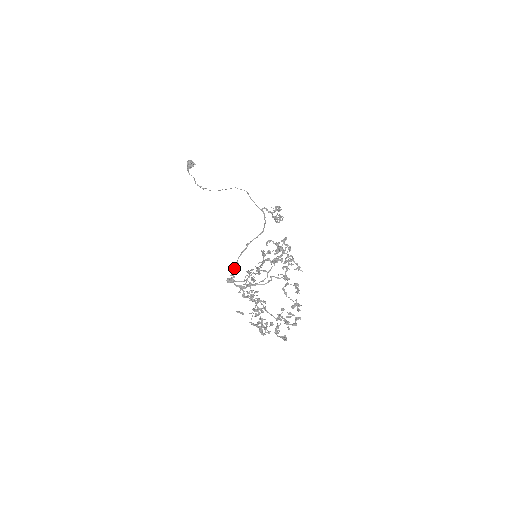
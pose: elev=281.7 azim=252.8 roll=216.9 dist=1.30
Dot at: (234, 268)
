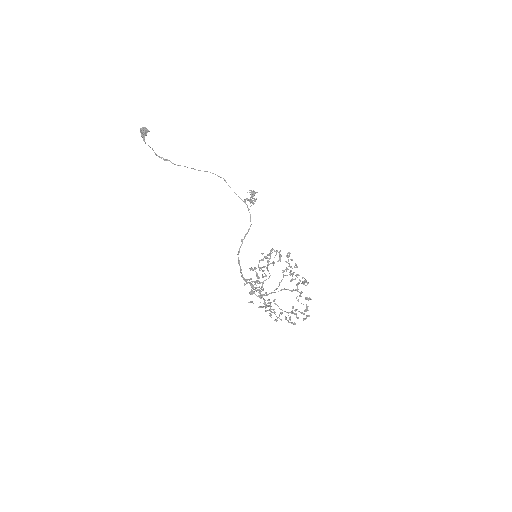
Dot at: (241, 269)
